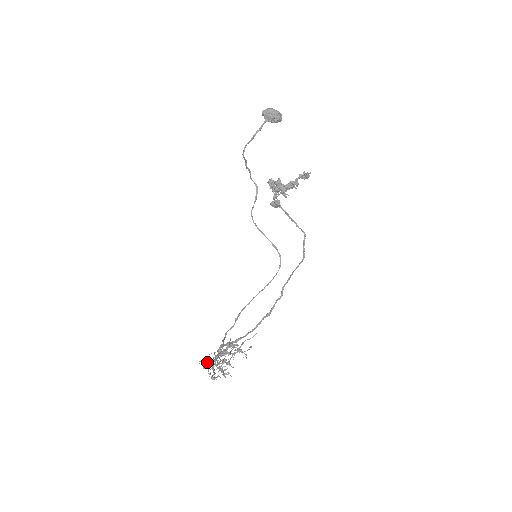
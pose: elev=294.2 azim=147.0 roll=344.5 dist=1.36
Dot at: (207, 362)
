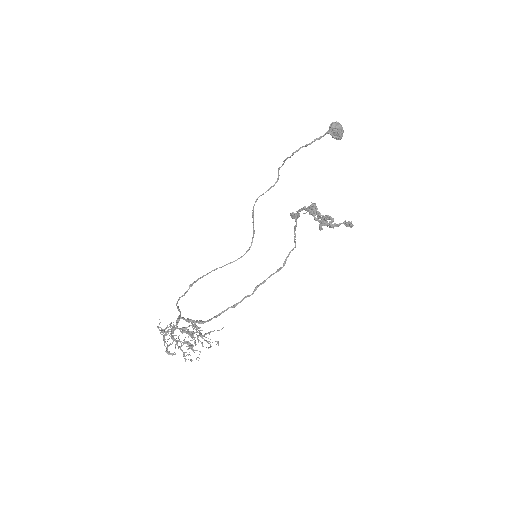
Dot at: (164, 331)
